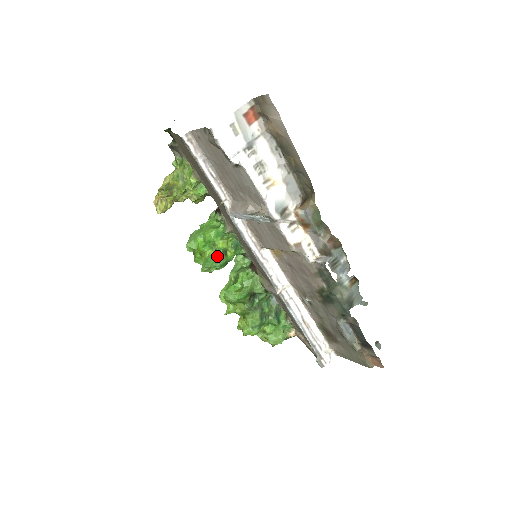
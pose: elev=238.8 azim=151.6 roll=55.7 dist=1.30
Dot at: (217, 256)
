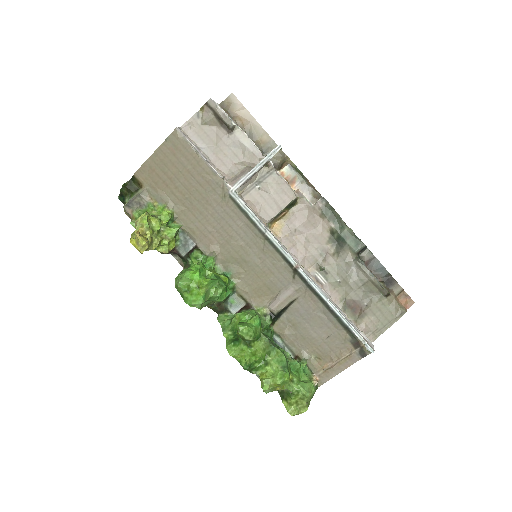
Dot at: (217, 279)
